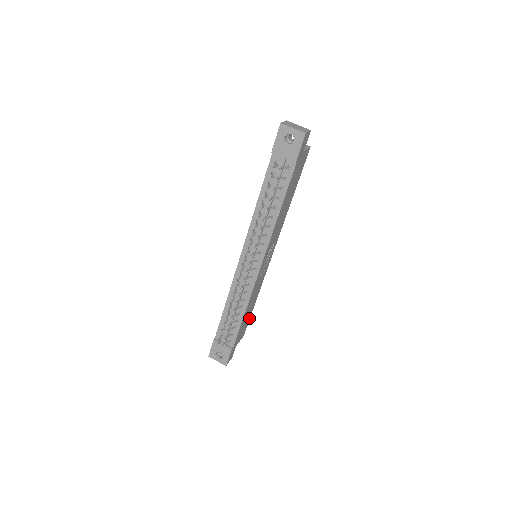
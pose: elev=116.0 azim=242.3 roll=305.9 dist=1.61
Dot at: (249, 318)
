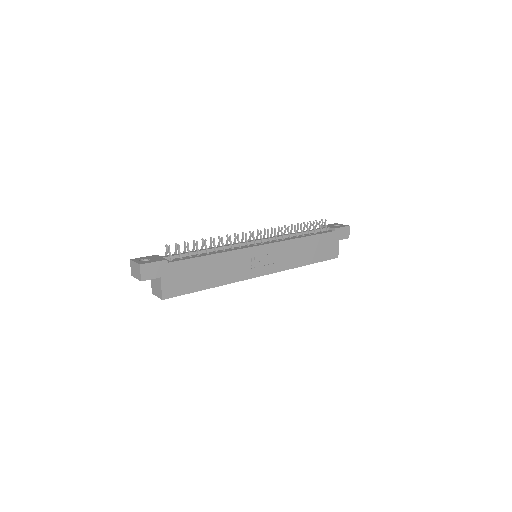
Dot at: (190, 291)
